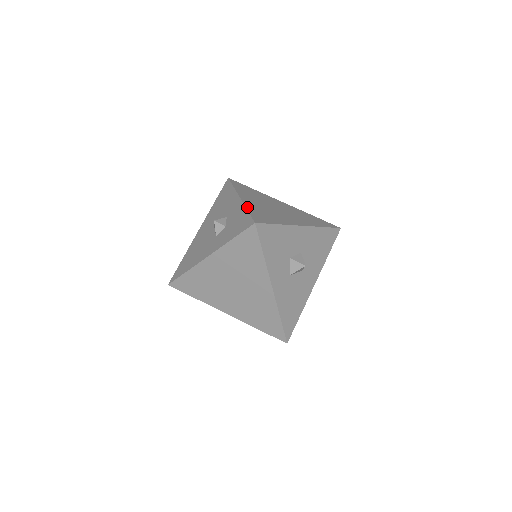
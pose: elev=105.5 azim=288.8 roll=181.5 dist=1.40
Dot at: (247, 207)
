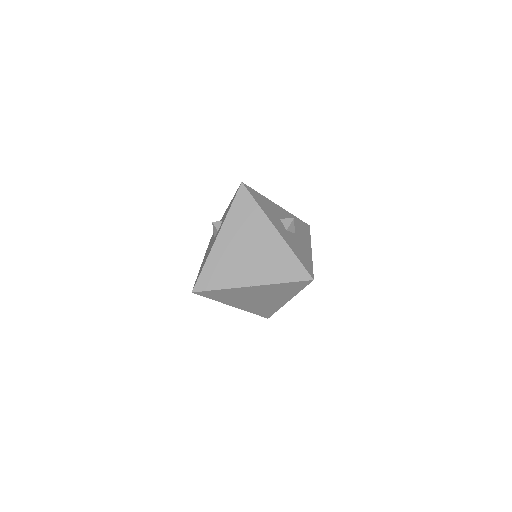
Dot at: occluded
